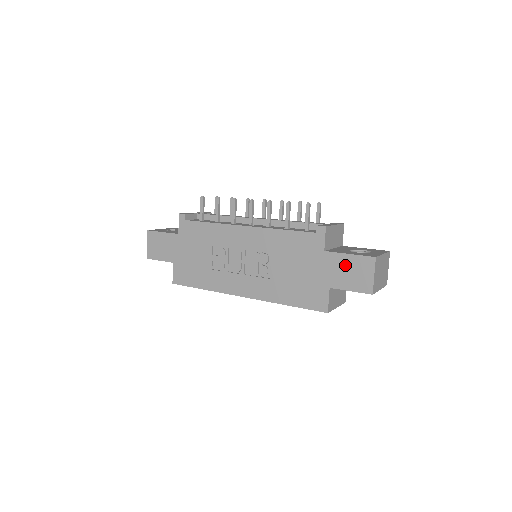
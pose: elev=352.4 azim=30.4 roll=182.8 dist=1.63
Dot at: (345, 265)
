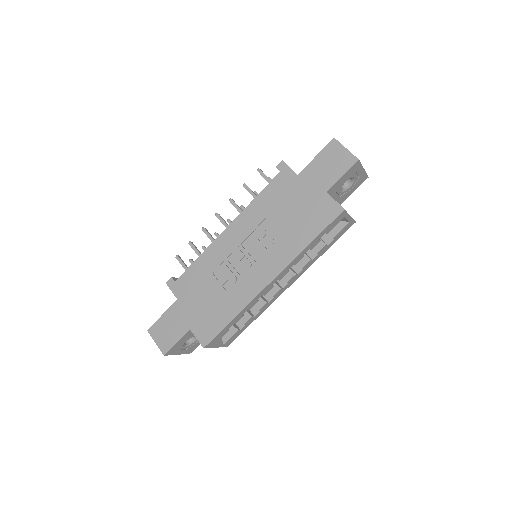
Dot at: (320, 166)
